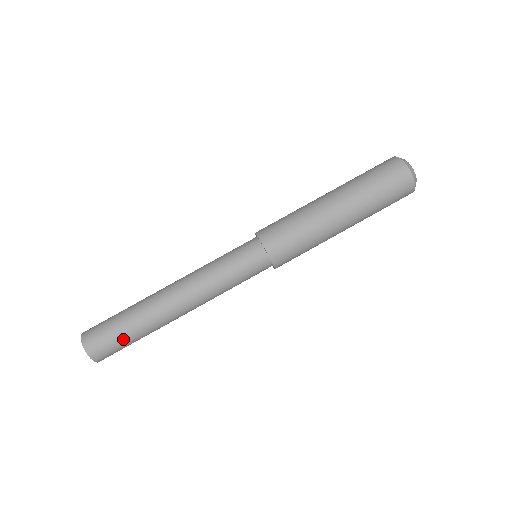
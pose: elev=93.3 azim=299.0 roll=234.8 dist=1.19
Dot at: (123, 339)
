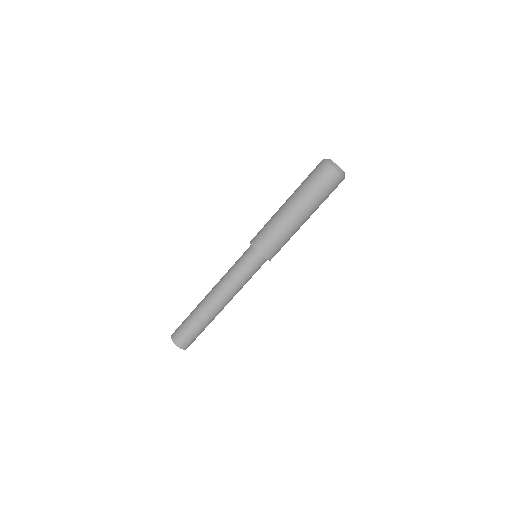
Dot at: (196, 333)
